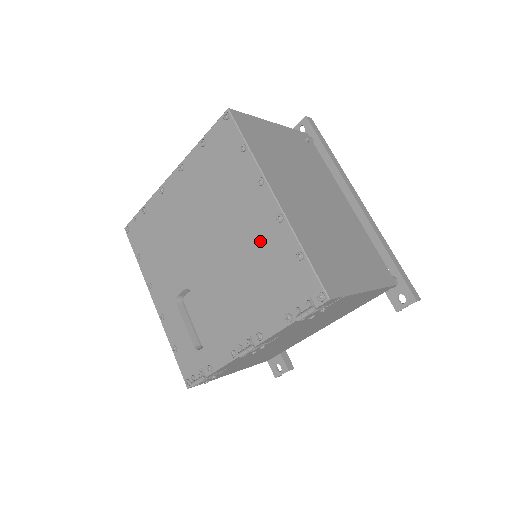
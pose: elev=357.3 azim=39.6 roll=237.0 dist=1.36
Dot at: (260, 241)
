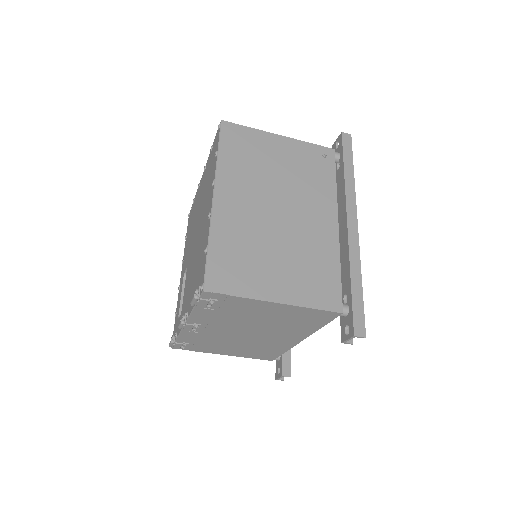
Dot at: (203, 234)
